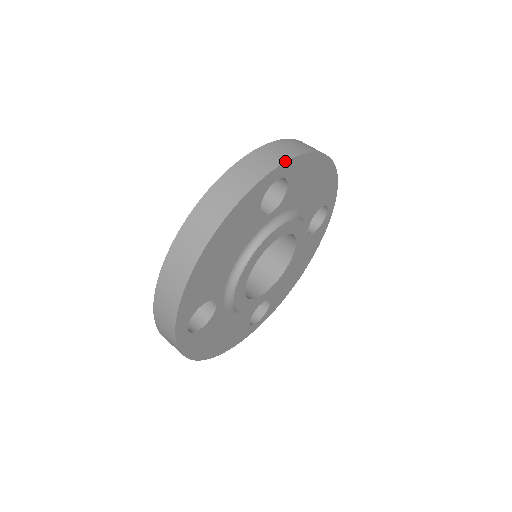
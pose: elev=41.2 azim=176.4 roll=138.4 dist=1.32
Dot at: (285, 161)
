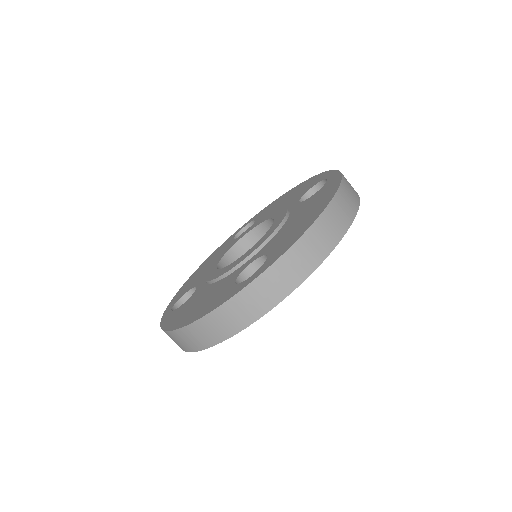
Dot at: (285, 297)
